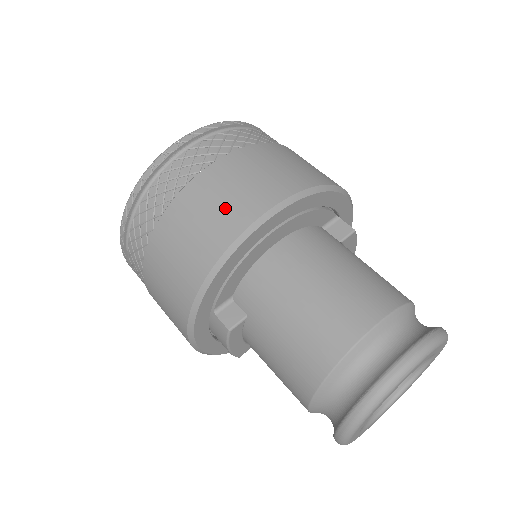
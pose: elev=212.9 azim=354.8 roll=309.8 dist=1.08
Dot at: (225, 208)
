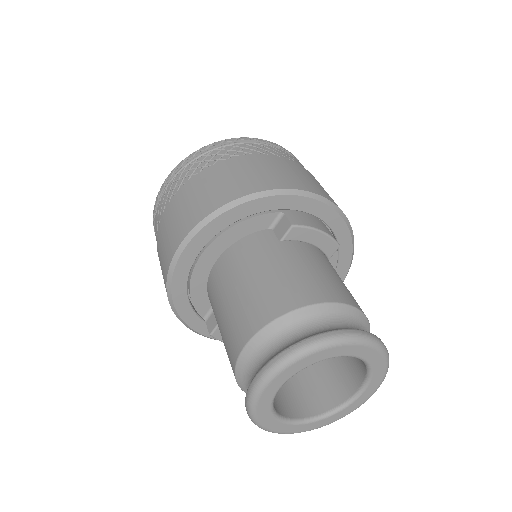
Dot at: (165, 249)
